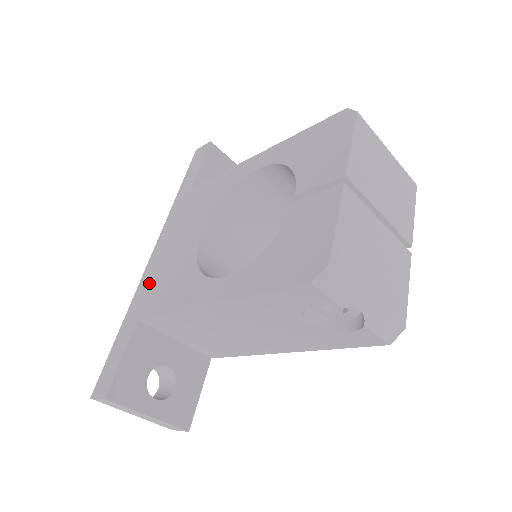
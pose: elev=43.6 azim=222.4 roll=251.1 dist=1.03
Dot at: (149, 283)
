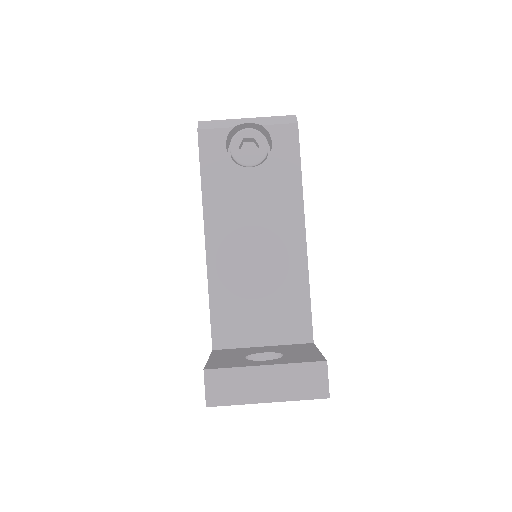
Dot at: occluded
